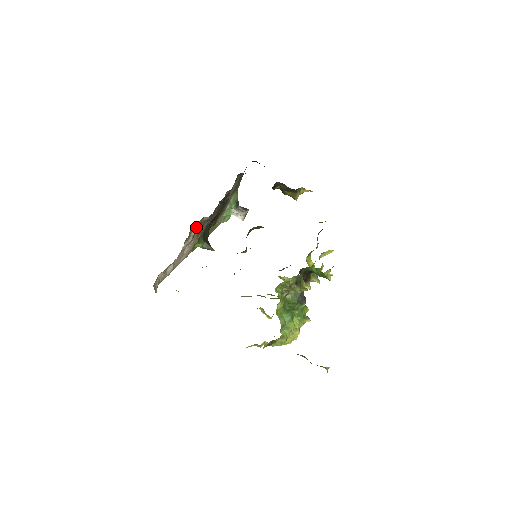
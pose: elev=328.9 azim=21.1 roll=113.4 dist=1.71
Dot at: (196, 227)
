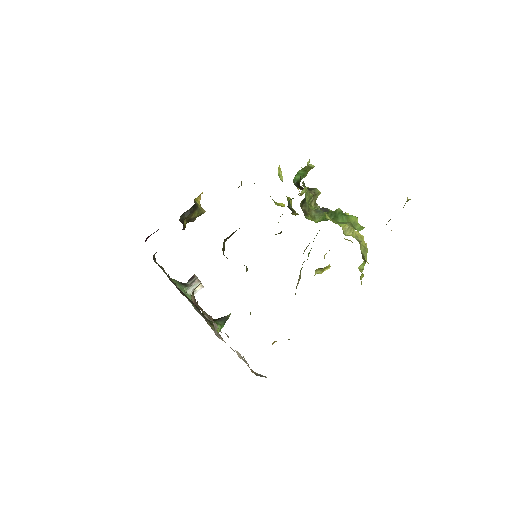
Dot at: occluded
